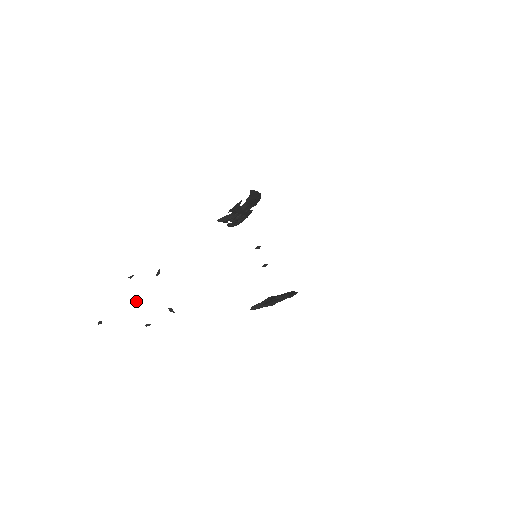
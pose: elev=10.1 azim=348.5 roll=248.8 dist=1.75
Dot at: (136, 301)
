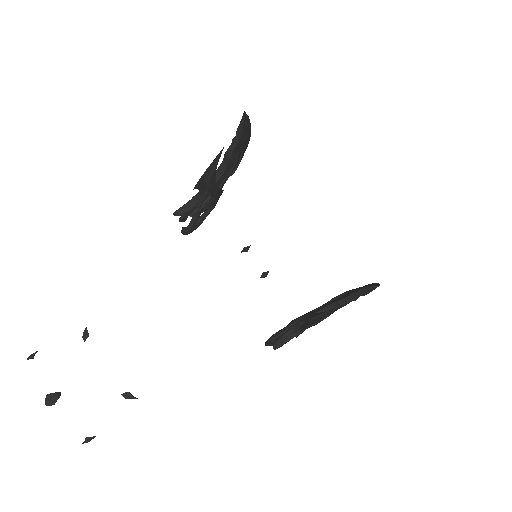
Dot at: (55, 398)
